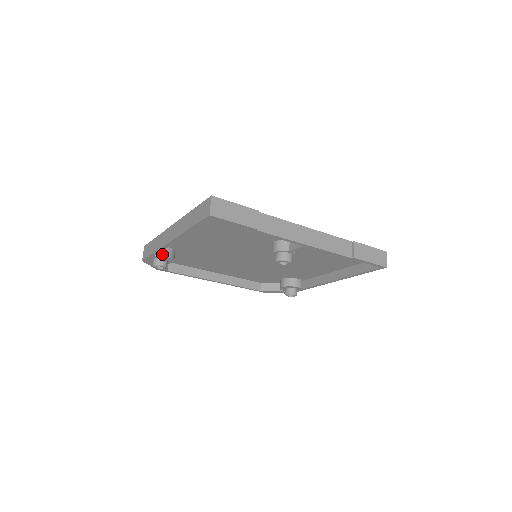
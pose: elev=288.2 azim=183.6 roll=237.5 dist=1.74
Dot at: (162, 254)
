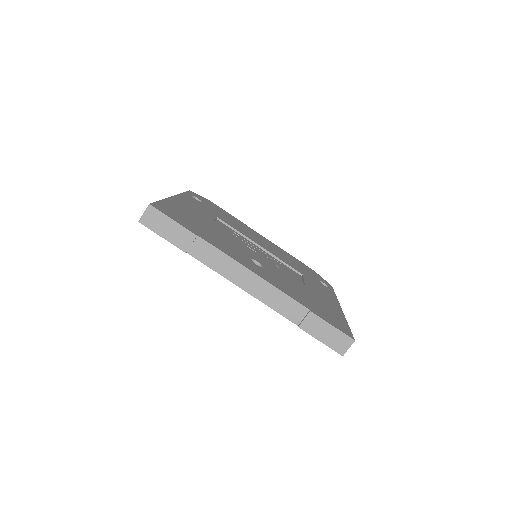
Dot at: occluded
